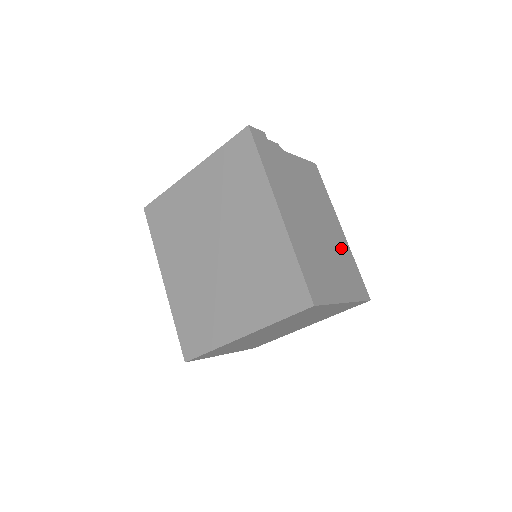
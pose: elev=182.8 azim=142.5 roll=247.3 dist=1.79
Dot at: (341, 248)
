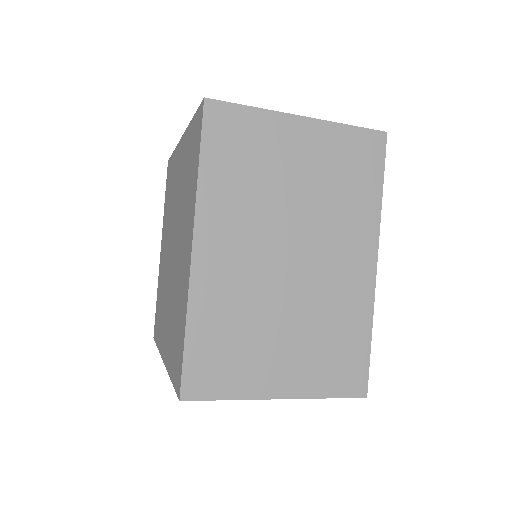
Dot at: occluded
